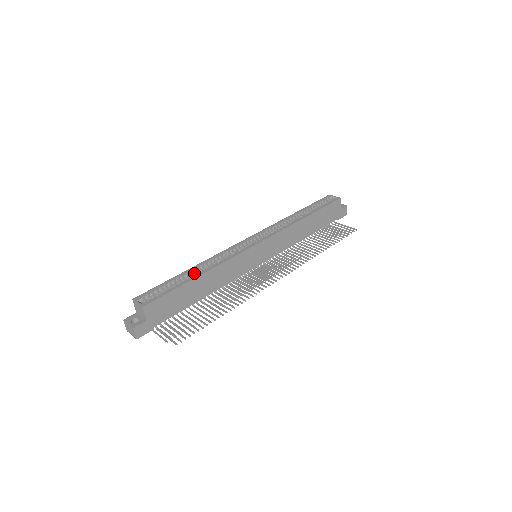
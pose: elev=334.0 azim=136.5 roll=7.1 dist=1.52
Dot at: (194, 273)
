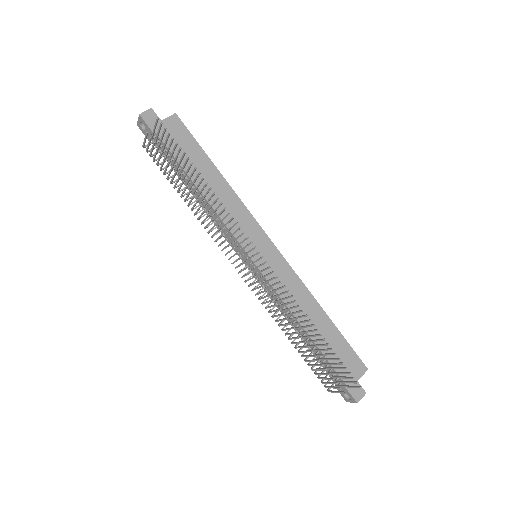
Dot at: occluded
